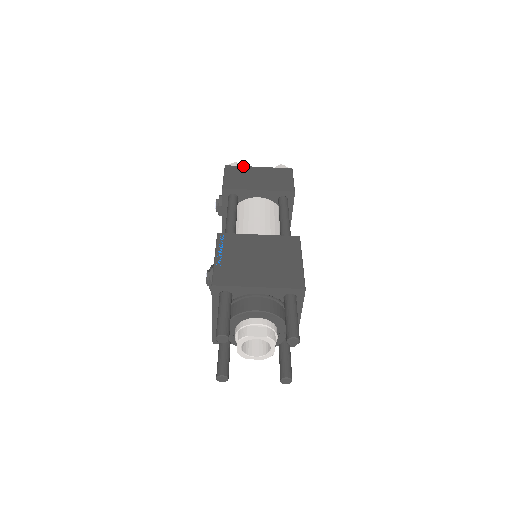
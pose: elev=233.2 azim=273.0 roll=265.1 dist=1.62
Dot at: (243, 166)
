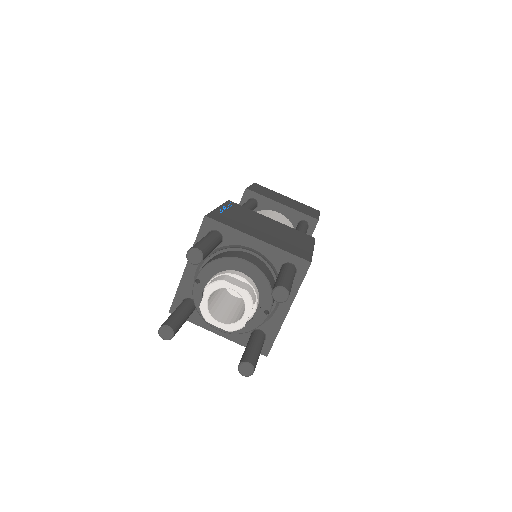
Dot at: (272, 190)
